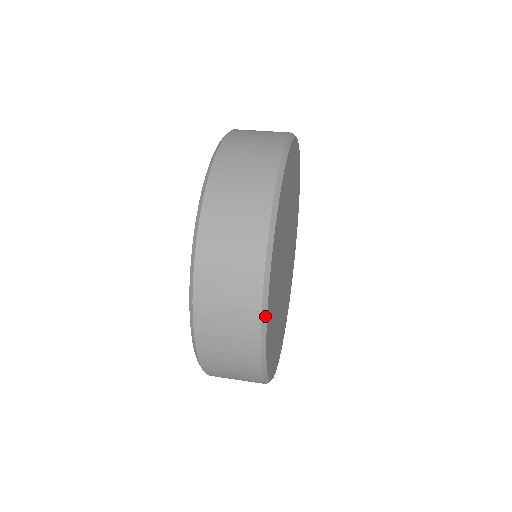
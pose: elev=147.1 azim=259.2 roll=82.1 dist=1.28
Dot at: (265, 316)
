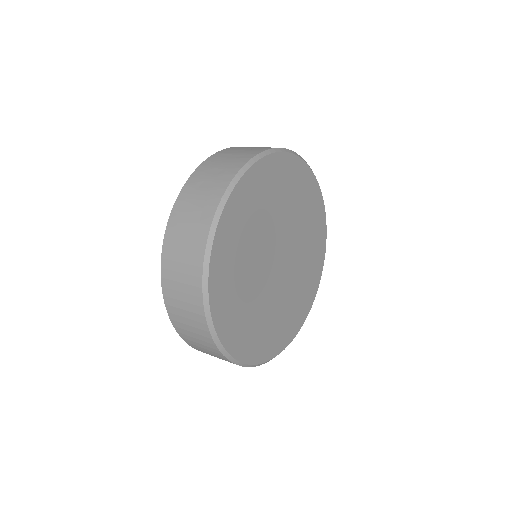
Dot at: (206, 285)
